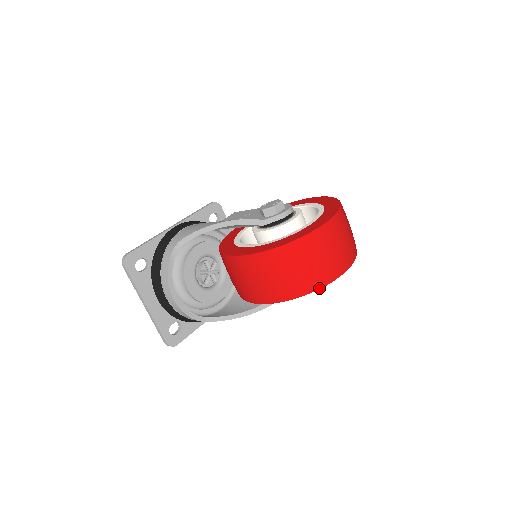
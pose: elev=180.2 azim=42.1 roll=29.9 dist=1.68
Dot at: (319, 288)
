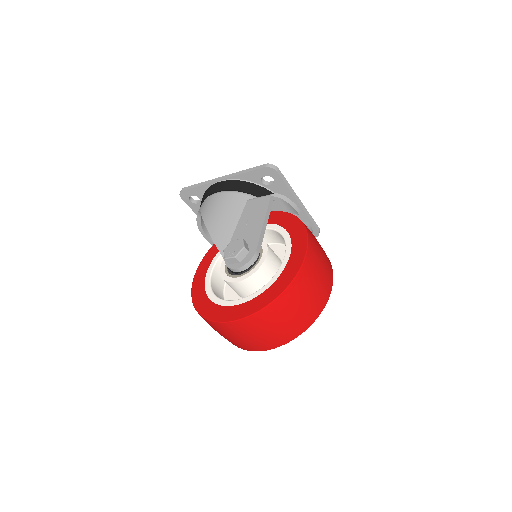
Dot at: occluded
